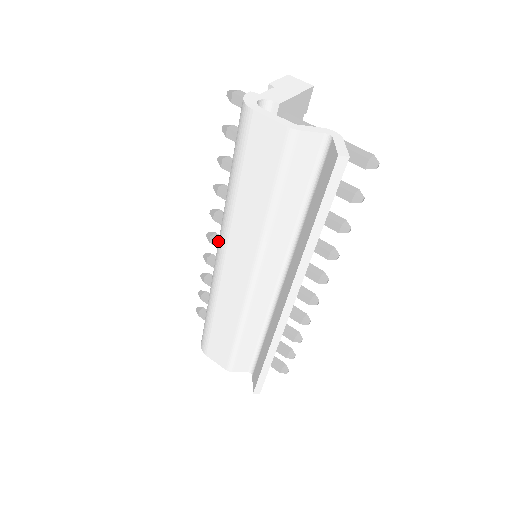
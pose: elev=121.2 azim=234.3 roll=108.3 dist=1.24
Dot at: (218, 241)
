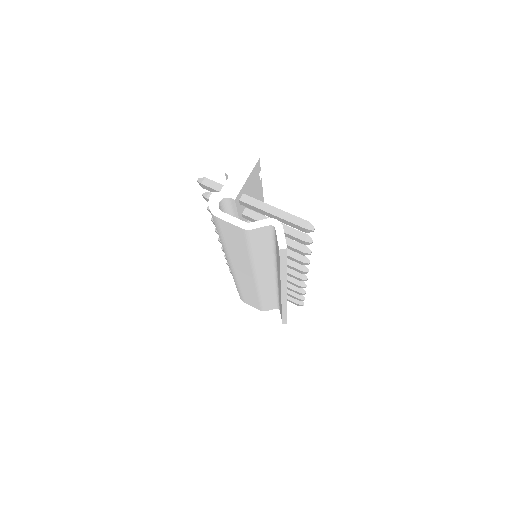
Dot at: occluded
